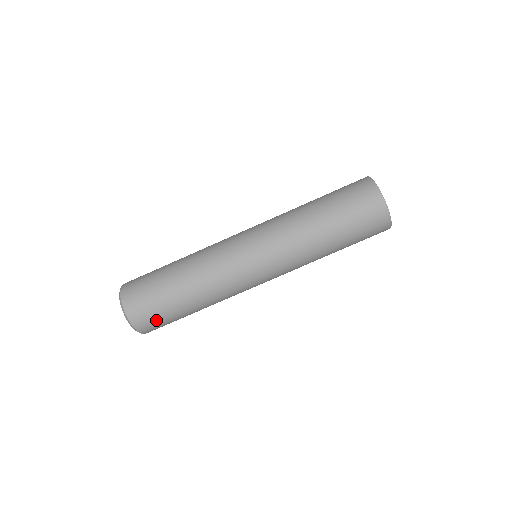
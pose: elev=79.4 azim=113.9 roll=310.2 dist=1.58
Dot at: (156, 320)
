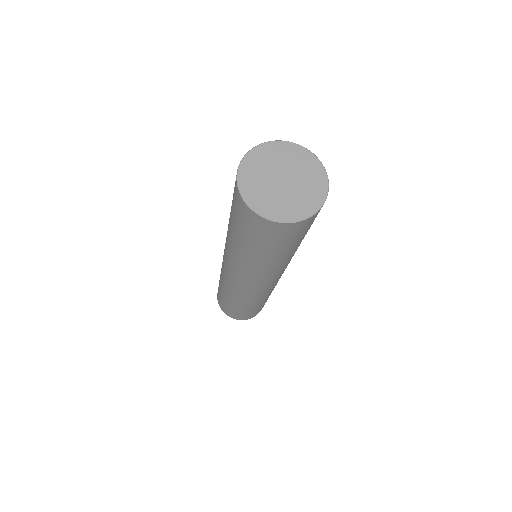
Dot at: occluded
